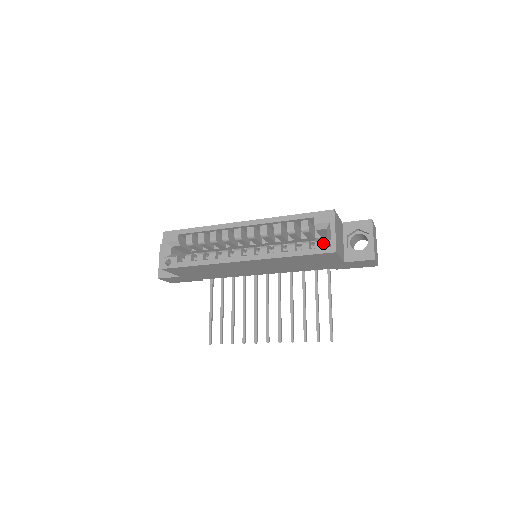
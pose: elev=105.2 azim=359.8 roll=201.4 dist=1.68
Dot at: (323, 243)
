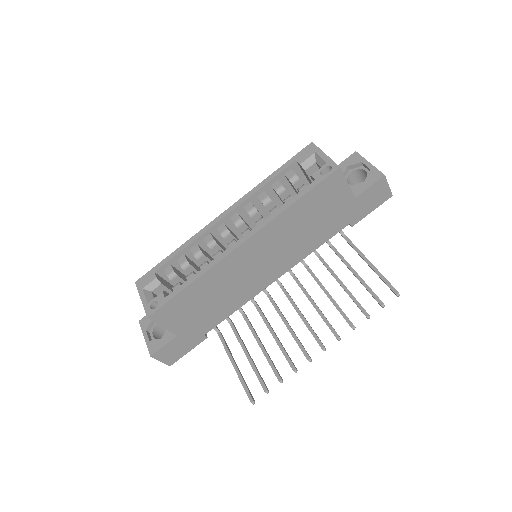
Dot at: (320, 170)
